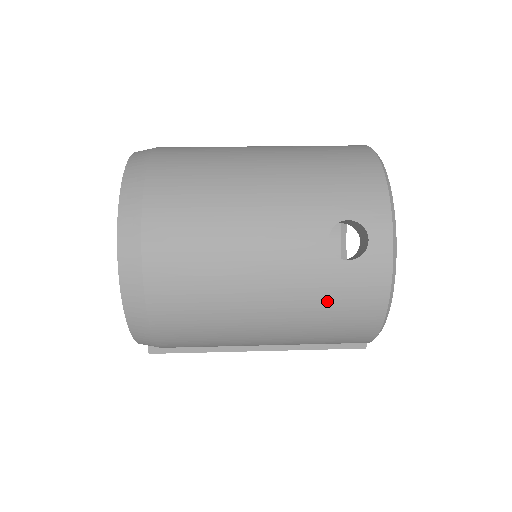
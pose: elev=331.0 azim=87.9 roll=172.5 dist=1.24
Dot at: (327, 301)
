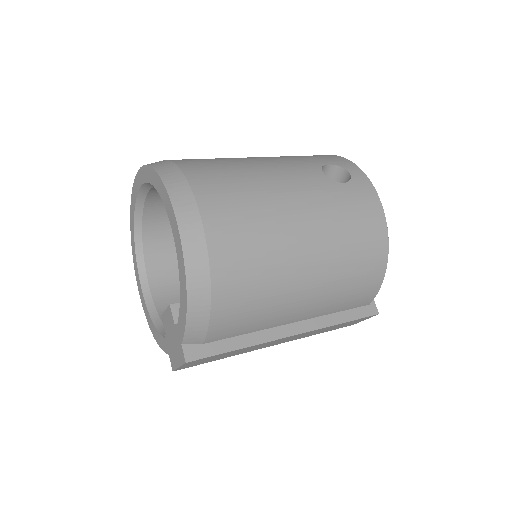
Dot at: (344, 214)
